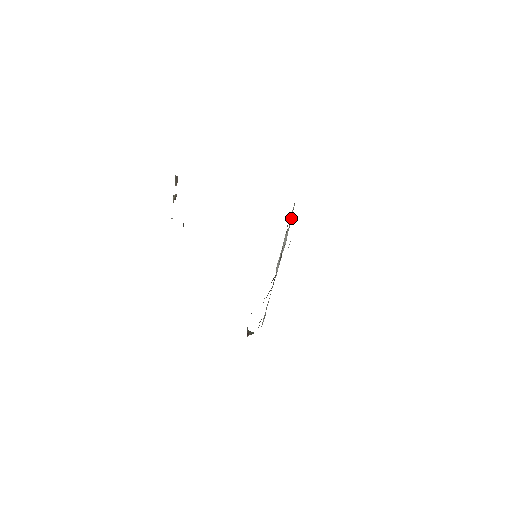
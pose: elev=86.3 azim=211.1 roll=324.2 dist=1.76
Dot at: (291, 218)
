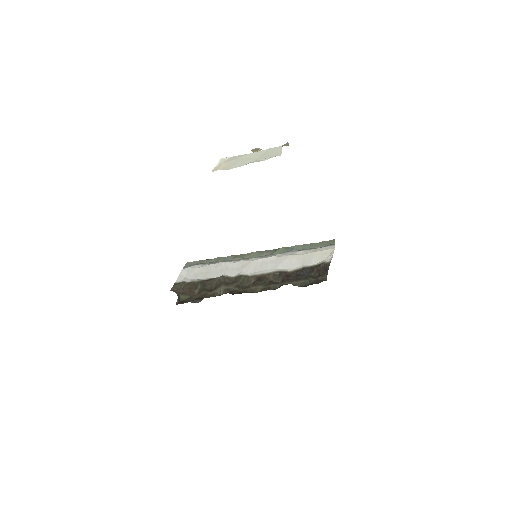
Dot at: (318, 260)
